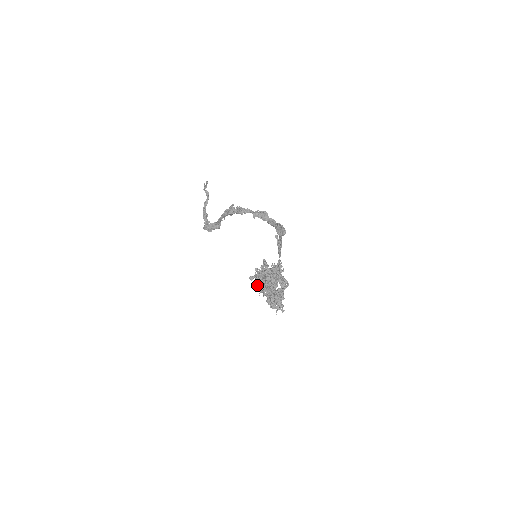
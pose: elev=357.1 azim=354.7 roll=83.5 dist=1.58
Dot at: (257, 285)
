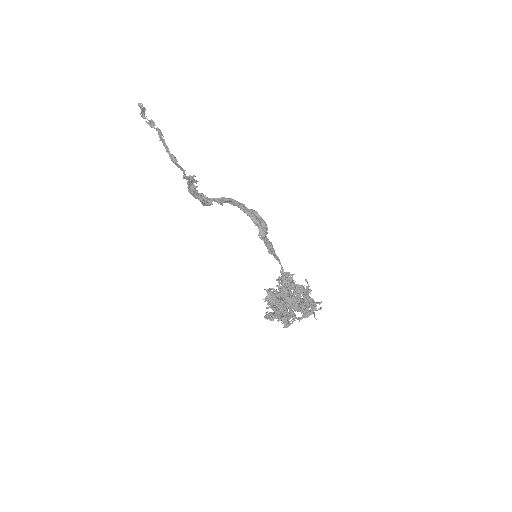
Dot at: occluded
